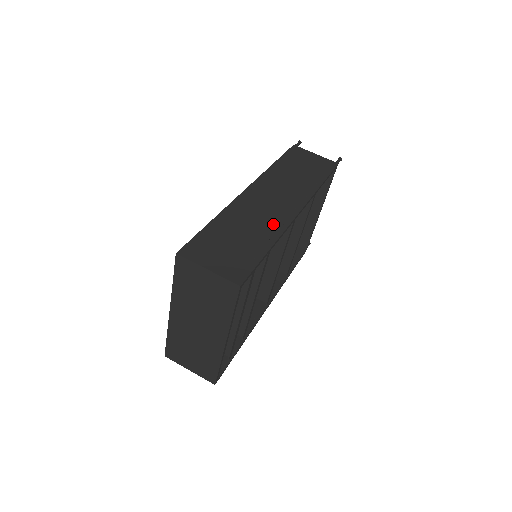
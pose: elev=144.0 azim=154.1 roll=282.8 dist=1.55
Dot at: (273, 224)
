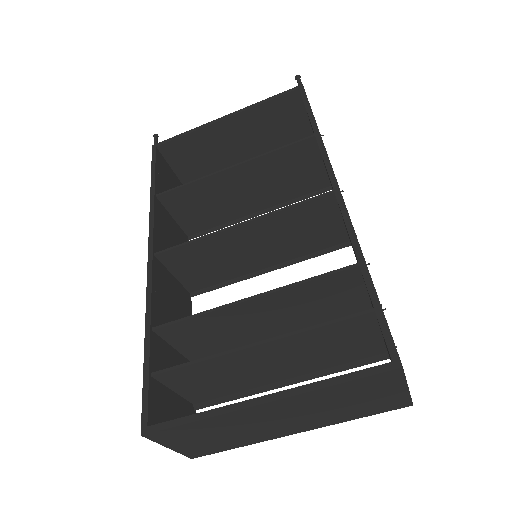
Dot at: occluded
